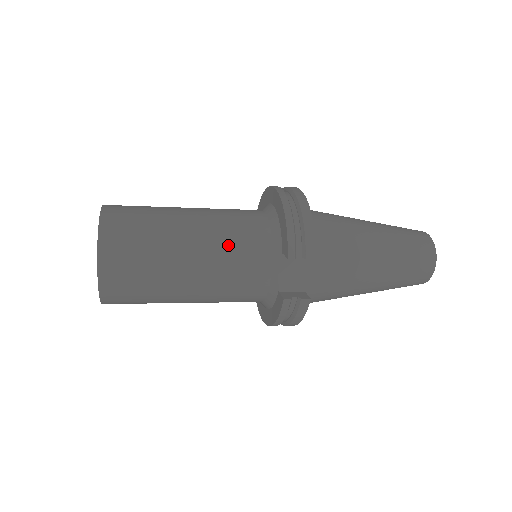
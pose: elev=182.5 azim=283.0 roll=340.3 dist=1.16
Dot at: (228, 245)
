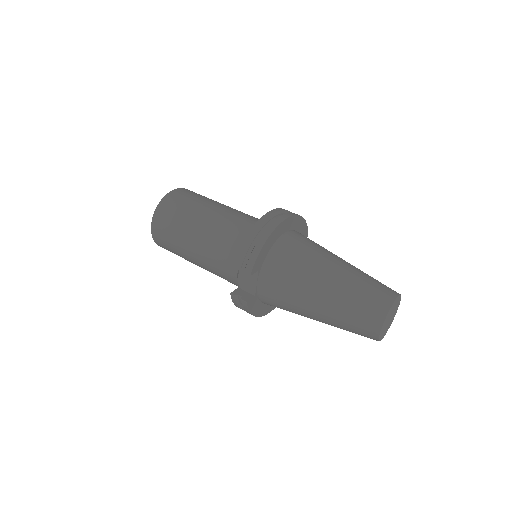
Dot at: (216, 242)
